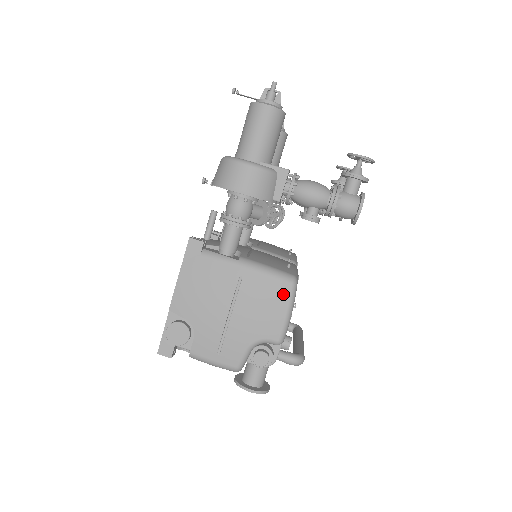
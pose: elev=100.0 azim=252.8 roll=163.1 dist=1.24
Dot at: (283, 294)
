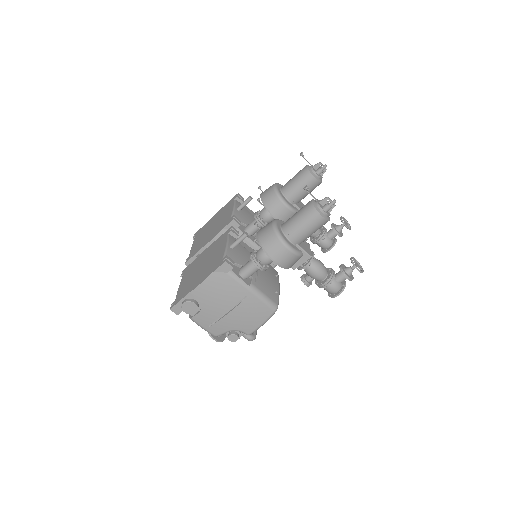
Dot at: (266, 314)
